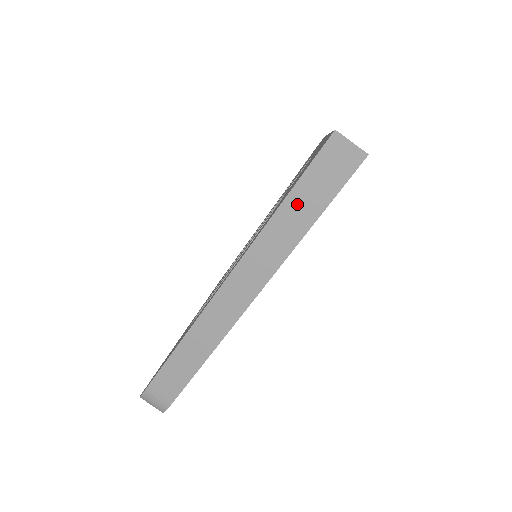
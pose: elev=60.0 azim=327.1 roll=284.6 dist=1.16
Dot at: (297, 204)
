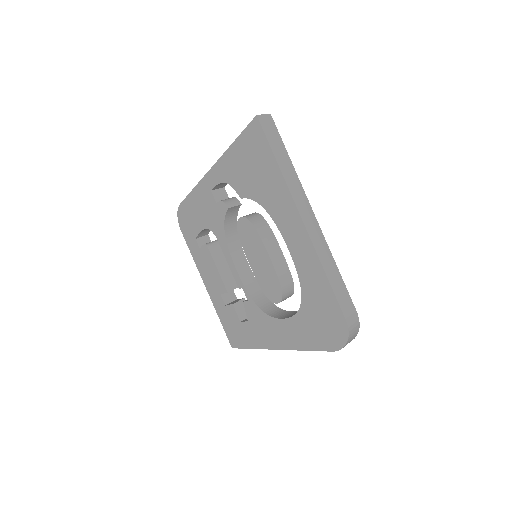
Dot at: (279, 155)
